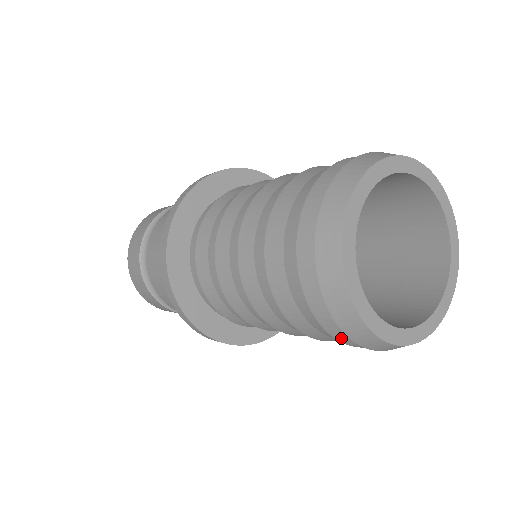
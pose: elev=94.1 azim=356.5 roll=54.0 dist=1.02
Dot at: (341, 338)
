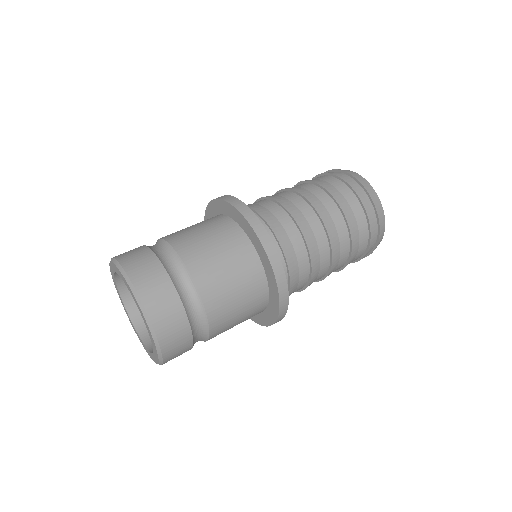
Dot at: (372, 227)
